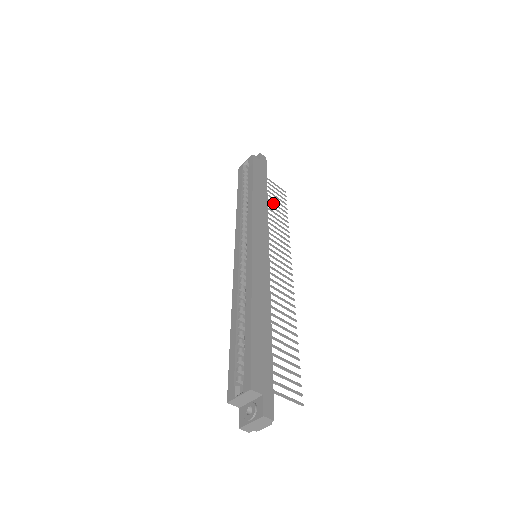
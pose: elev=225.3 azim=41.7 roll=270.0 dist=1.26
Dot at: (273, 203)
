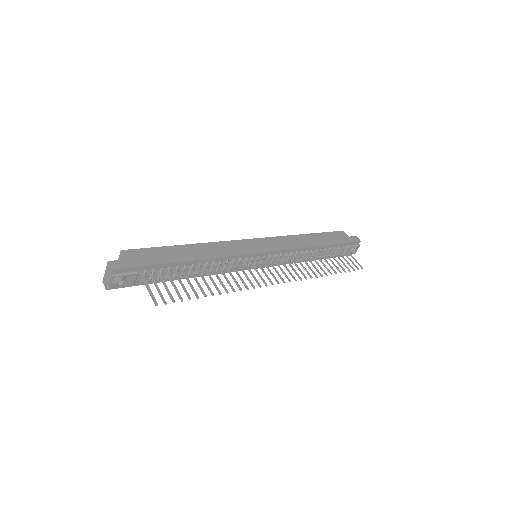
Dot at: (329, 259)
